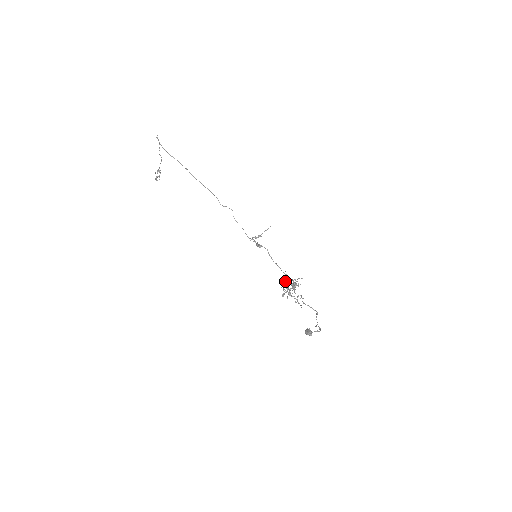
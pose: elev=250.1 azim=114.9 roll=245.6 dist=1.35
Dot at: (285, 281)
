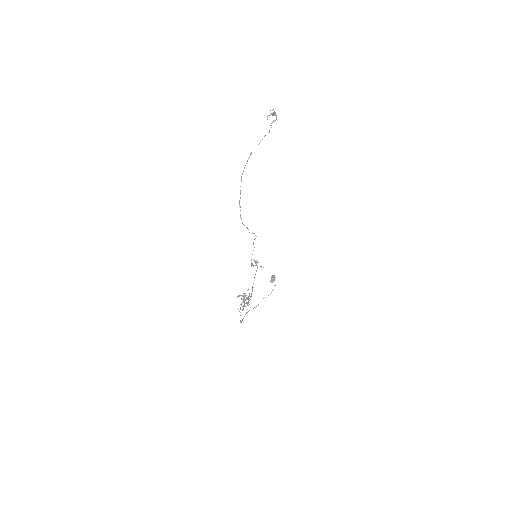
Dot at: (241, 298)
